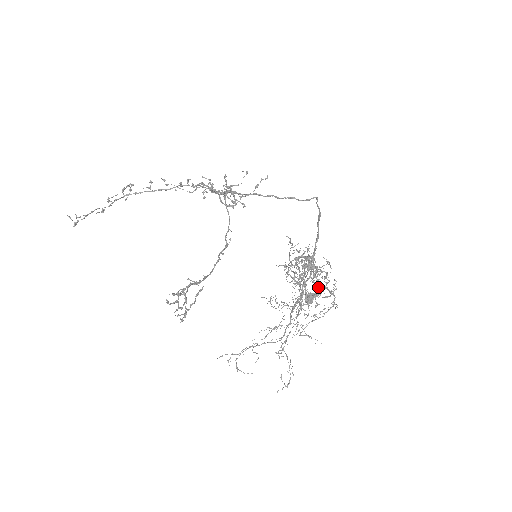
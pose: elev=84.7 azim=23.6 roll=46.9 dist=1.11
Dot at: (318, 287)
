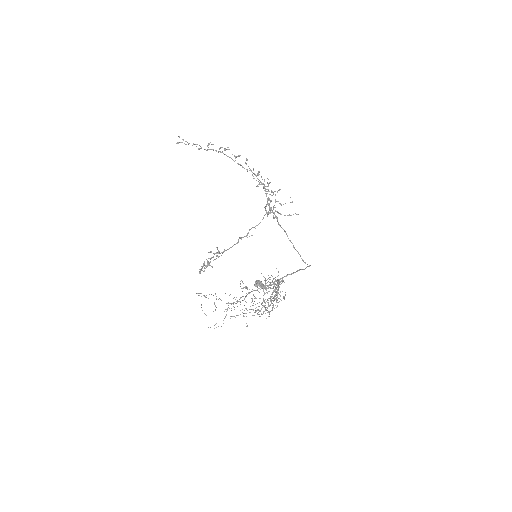
Dot at: occluded
